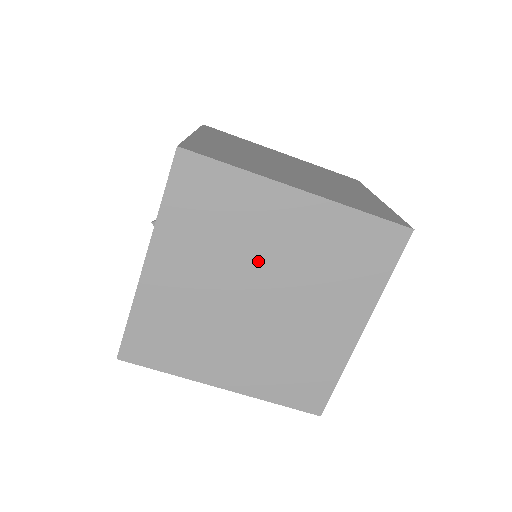
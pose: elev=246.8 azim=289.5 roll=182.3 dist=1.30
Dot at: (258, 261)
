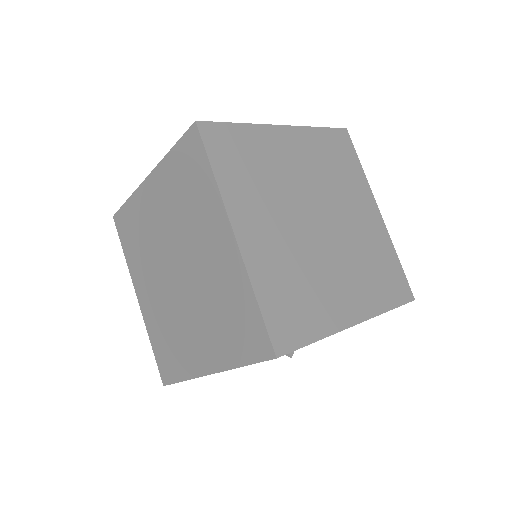
Dot at: (336, 207)
